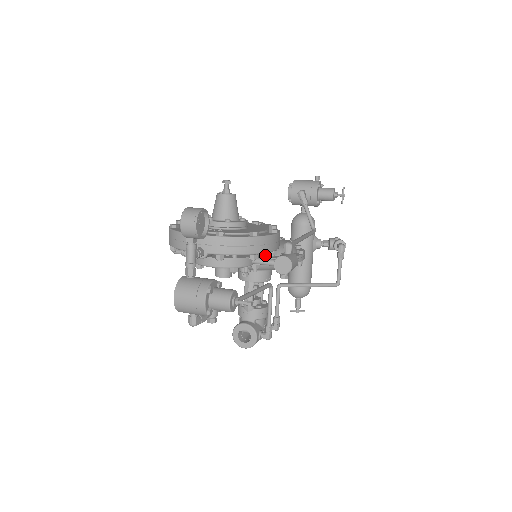
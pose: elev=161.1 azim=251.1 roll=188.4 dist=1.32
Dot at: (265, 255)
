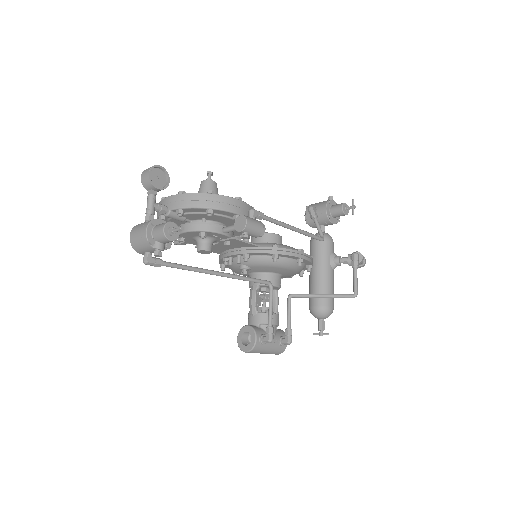
Dot at: (256, 246)
